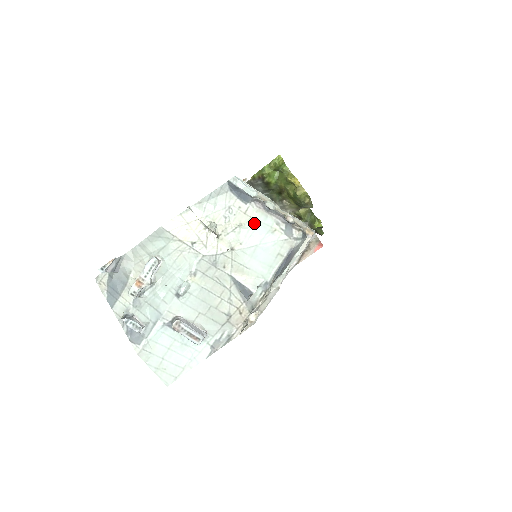
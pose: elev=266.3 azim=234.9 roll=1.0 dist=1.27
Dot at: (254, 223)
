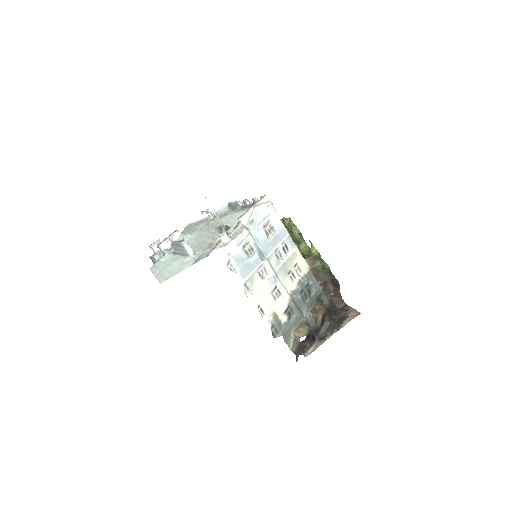
Dot at: occluded
